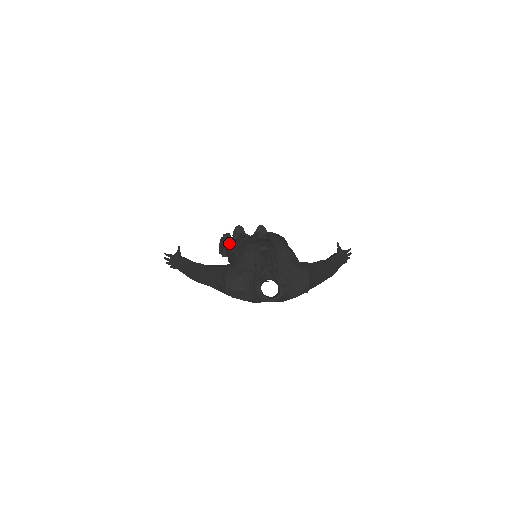
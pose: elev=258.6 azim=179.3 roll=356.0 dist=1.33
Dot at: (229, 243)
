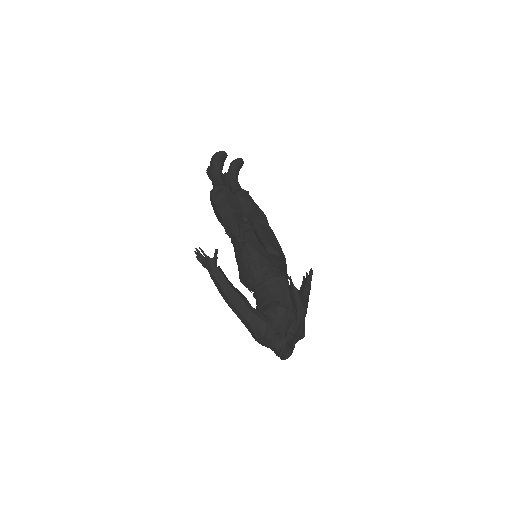
Dot at: (246, 243)
